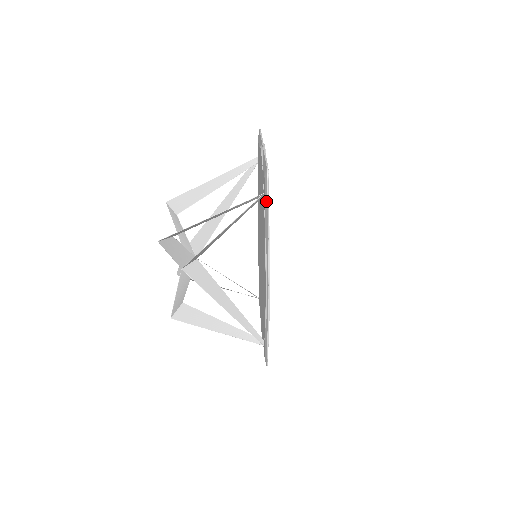
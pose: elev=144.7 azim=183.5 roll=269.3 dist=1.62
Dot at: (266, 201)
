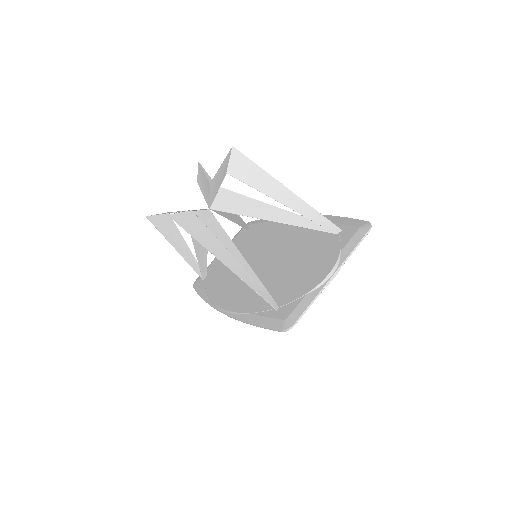
Dot at: (268, 324)
